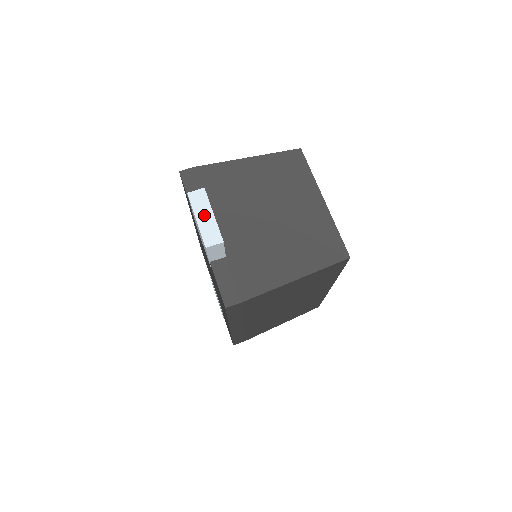
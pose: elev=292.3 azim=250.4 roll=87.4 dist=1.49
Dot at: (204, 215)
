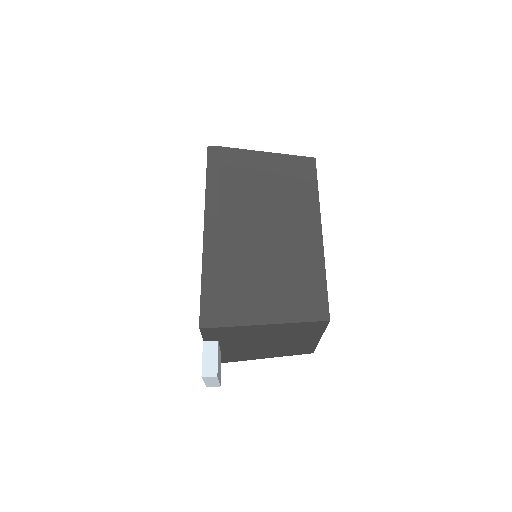
Dot at: occluded
